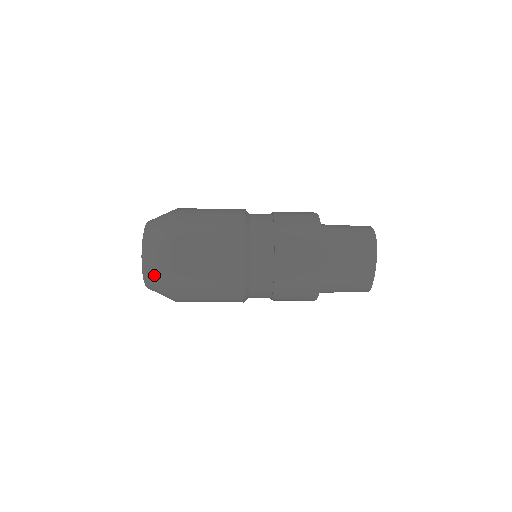
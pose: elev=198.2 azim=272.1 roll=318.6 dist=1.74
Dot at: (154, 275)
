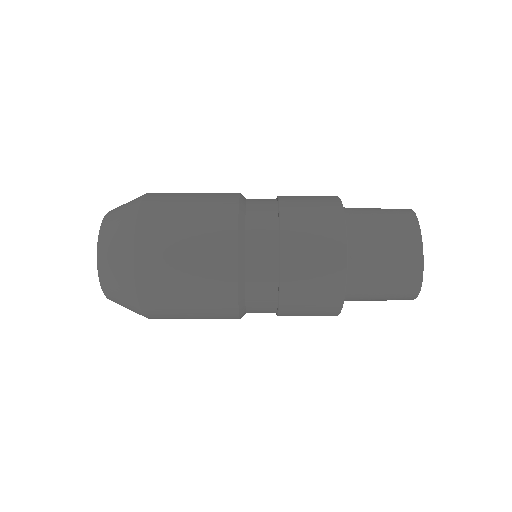
Dot at: occluded
